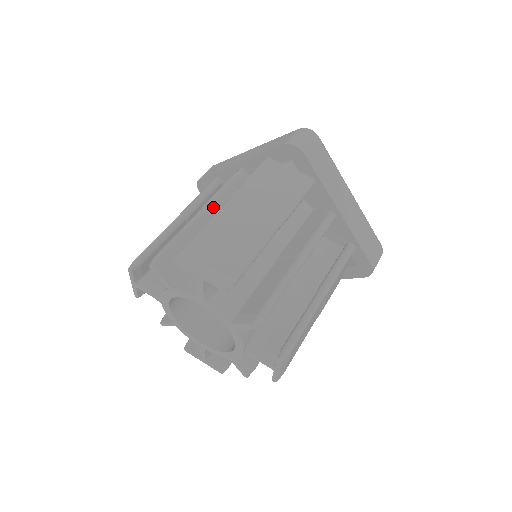
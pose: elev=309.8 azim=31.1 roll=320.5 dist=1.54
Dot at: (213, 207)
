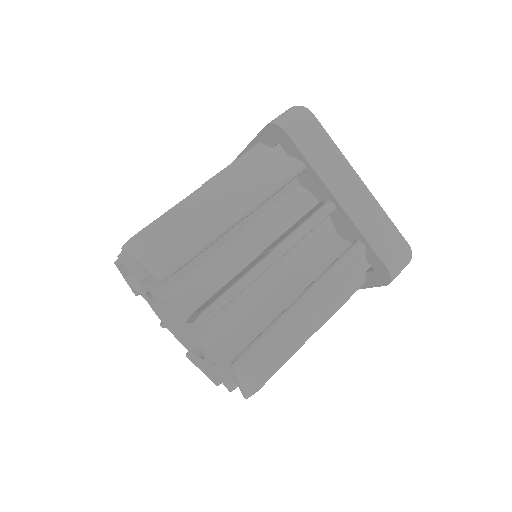
Dot at: occluded
